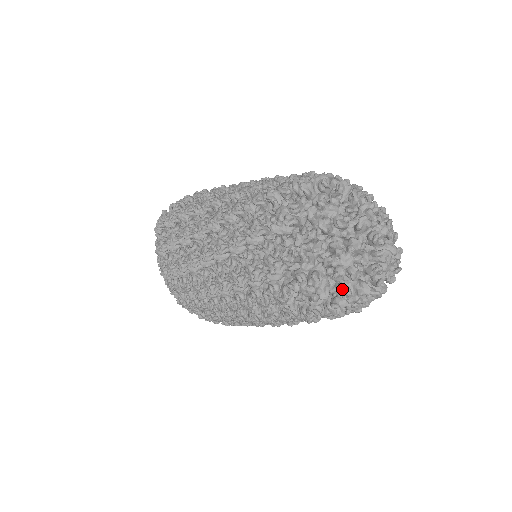
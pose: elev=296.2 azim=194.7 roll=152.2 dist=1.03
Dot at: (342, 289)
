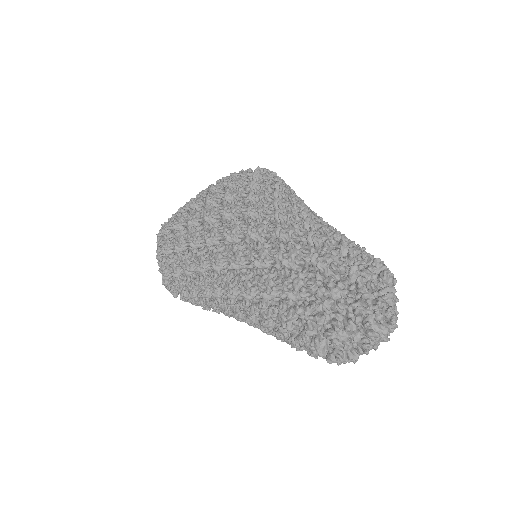
Dot at: occluded
